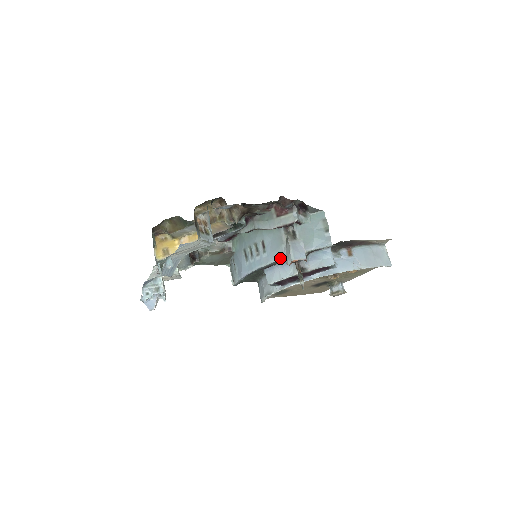
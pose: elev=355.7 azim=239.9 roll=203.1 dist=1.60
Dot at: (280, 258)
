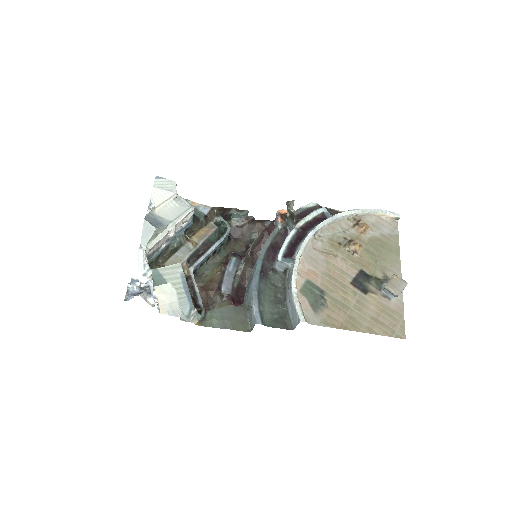
Dot at: (273, 231)
